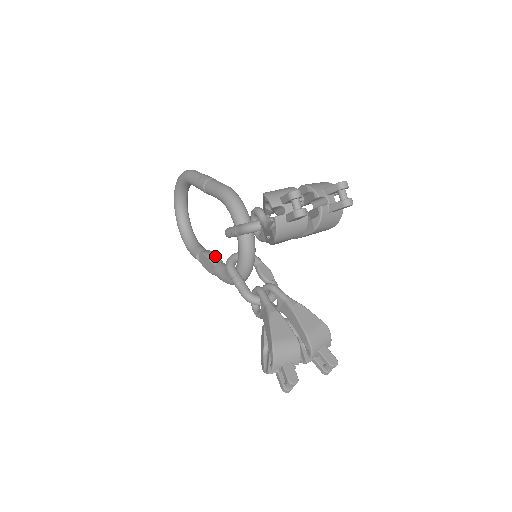
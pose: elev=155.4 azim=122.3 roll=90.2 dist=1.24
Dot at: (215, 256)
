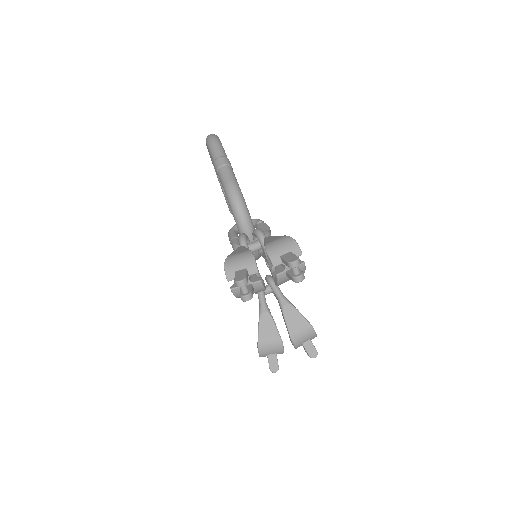
Dot at: occluded
